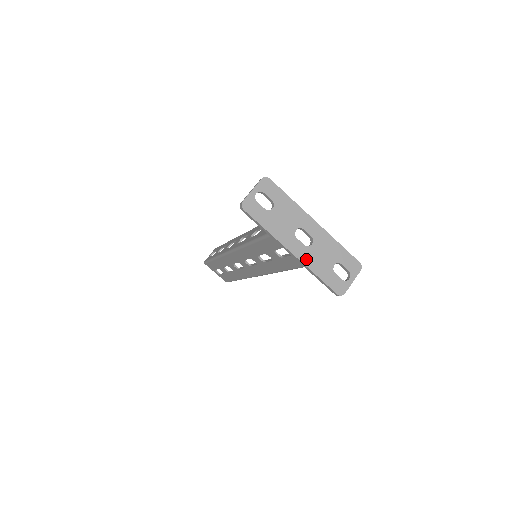
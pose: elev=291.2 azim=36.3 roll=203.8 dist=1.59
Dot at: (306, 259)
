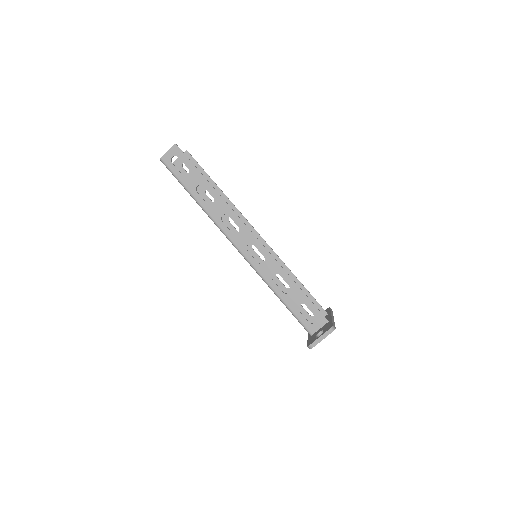
Dot at: occluded
